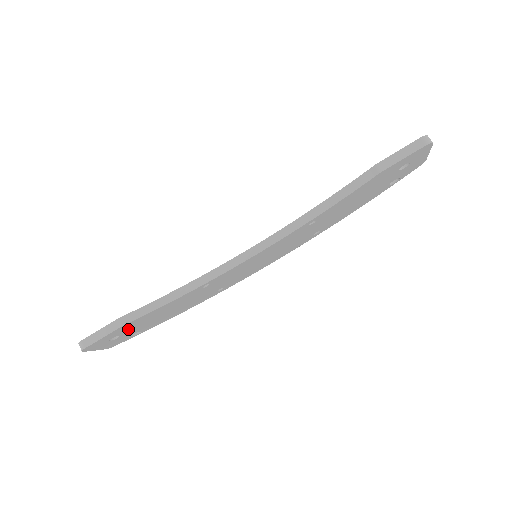
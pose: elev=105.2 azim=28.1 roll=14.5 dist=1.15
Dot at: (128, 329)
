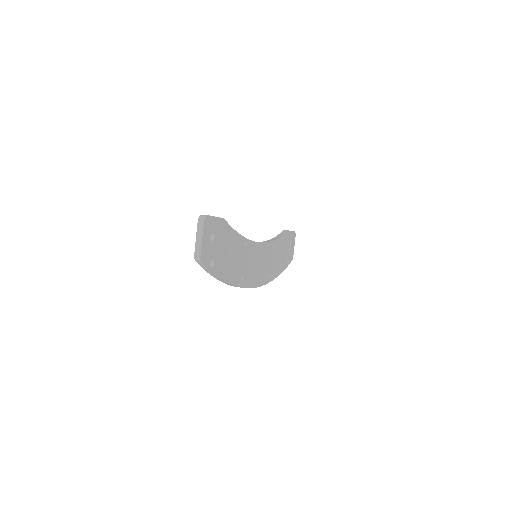
Dot at: (219, 236)
